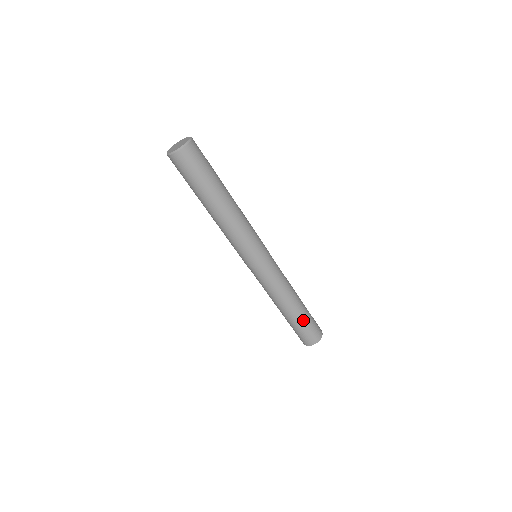
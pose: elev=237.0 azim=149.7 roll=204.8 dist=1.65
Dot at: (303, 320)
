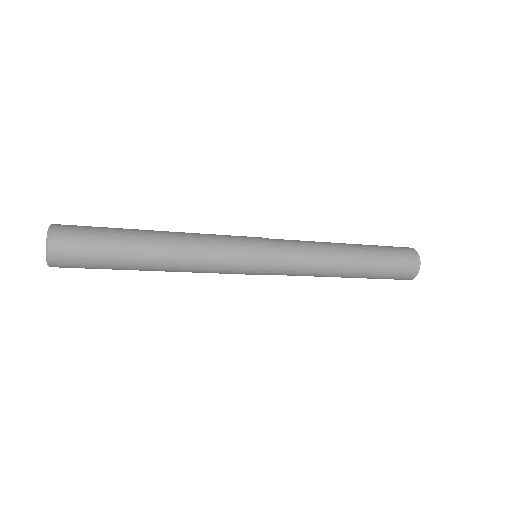
Dot at: (378, 264)
